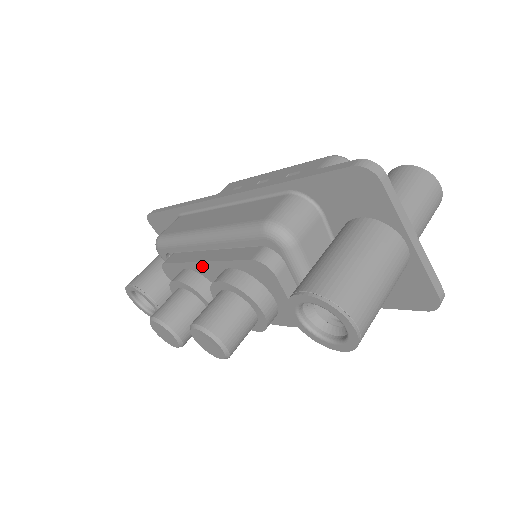
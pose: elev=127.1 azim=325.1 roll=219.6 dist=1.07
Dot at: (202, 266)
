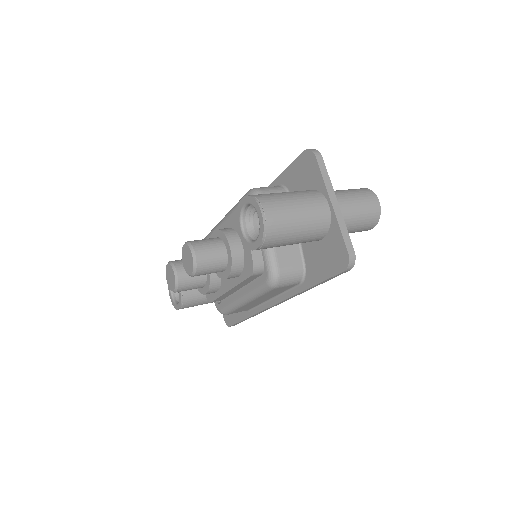
Dot at: occluded
